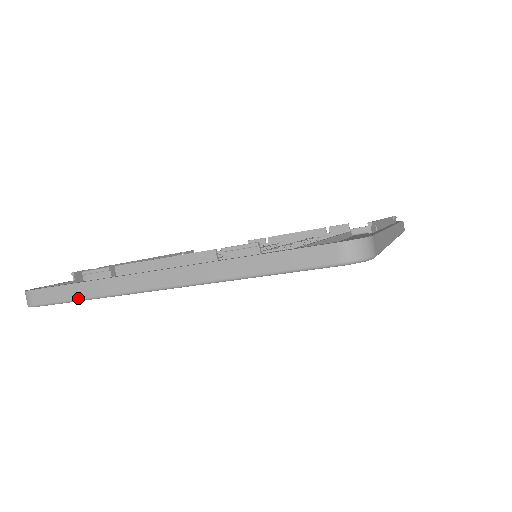
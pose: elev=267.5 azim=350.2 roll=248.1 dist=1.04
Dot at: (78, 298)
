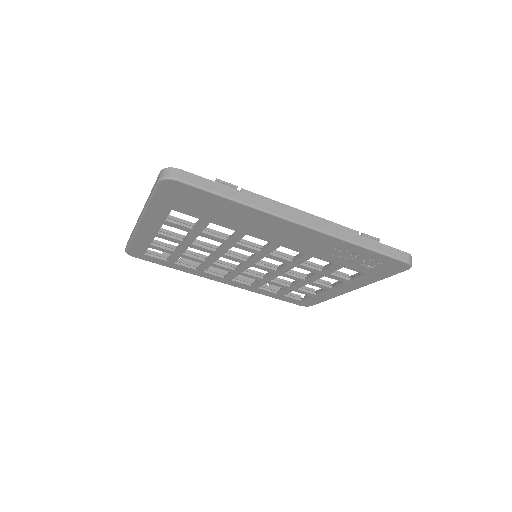
Dot at: (130, 240)
